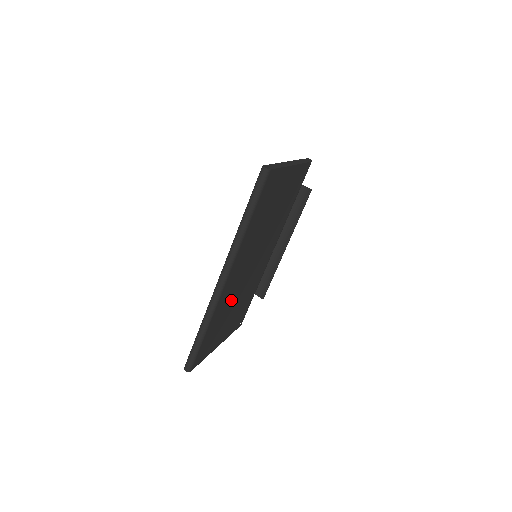
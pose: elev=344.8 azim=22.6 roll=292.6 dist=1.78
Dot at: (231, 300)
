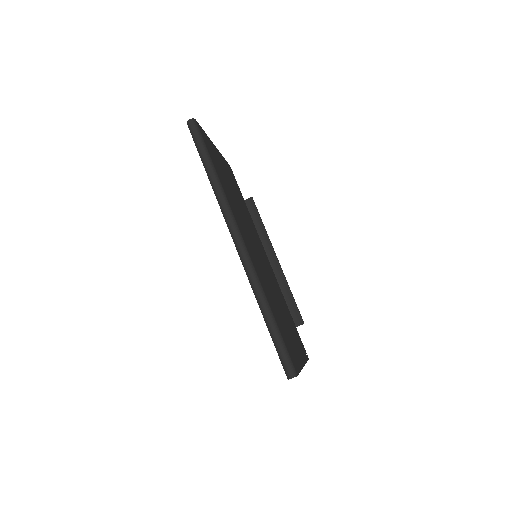
Dot at: occluded
